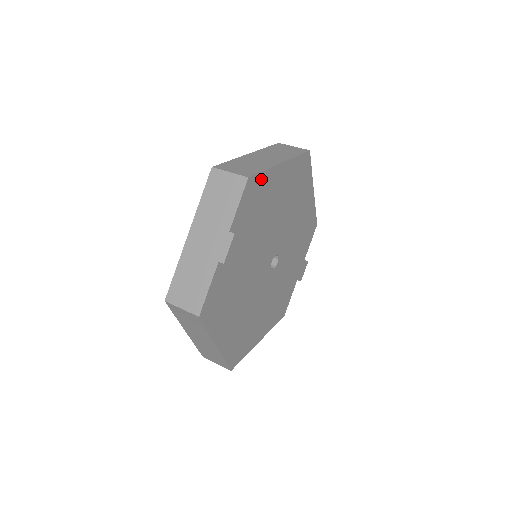
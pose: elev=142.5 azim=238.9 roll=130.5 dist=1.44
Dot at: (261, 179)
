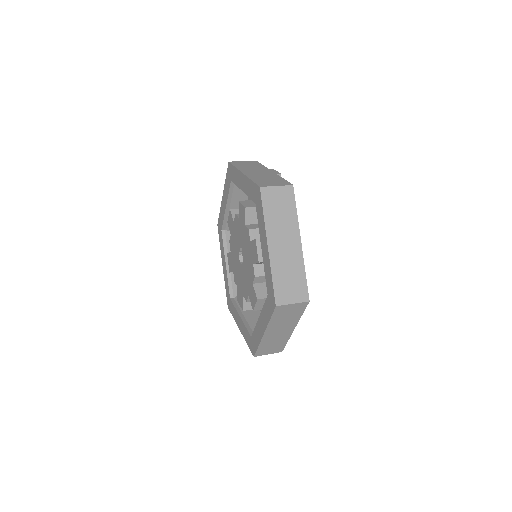
Dot at: occluded
